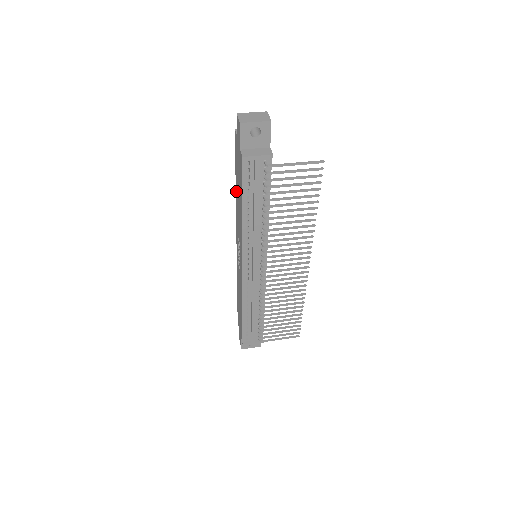
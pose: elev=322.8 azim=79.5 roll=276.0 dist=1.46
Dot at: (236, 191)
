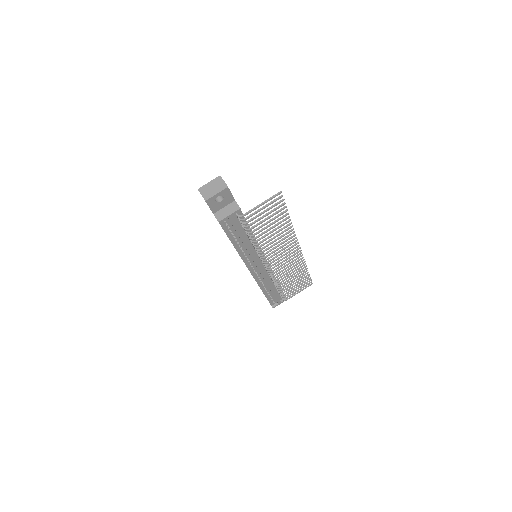
Dot at: occluded
